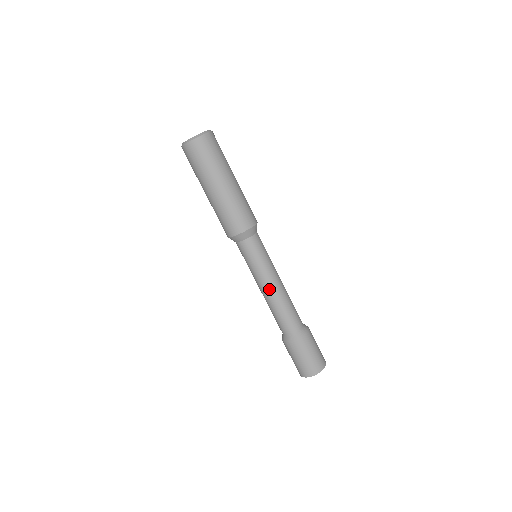
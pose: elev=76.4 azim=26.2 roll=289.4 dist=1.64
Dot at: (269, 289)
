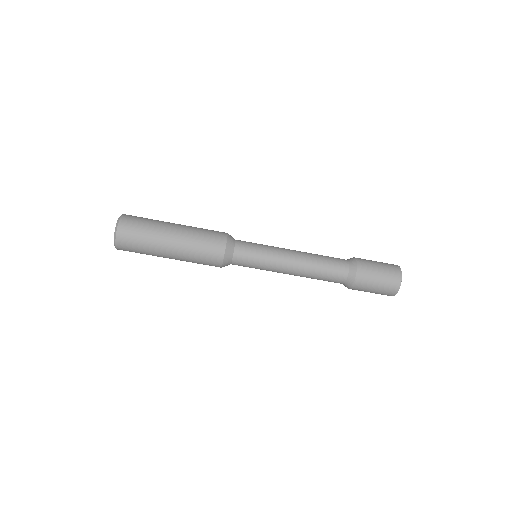
Dot at: (293, 260)
